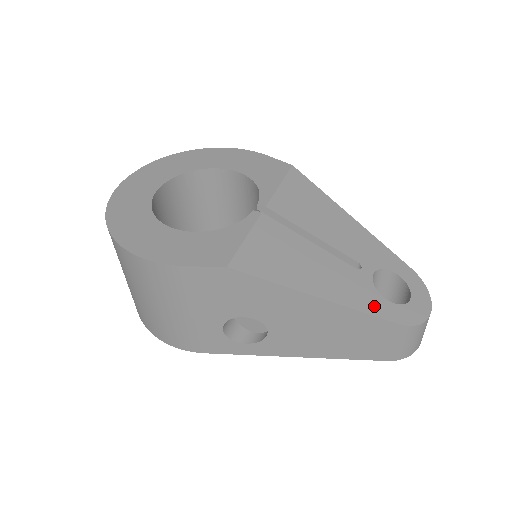
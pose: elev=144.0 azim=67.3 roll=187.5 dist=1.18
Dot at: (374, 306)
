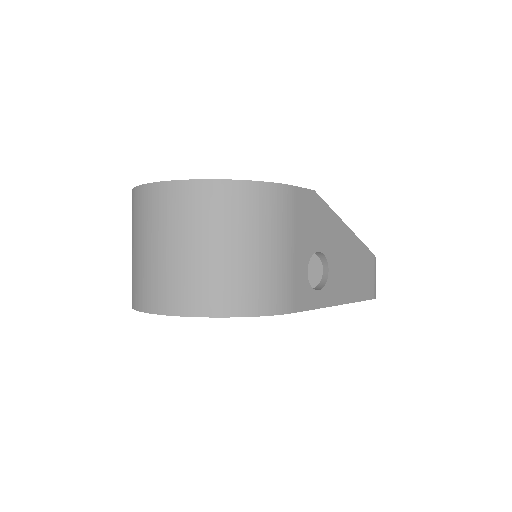
Dot at: occluded
